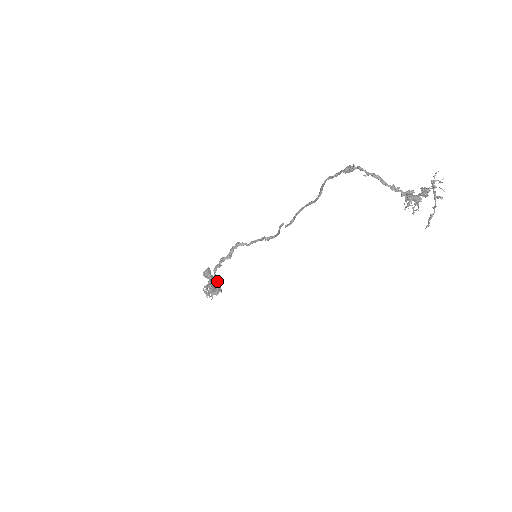
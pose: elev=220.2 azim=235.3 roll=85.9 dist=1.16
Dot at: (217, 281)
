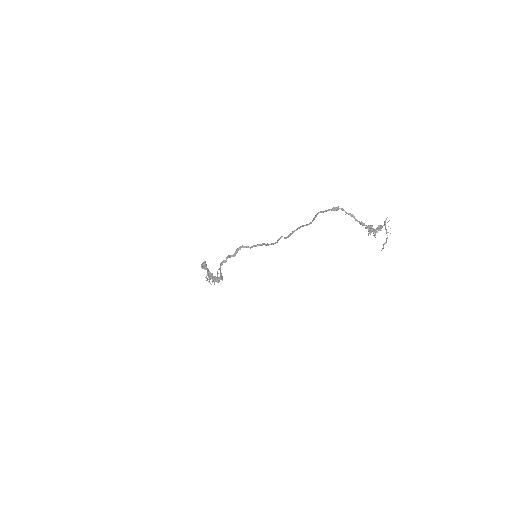
Dot at: occluded
